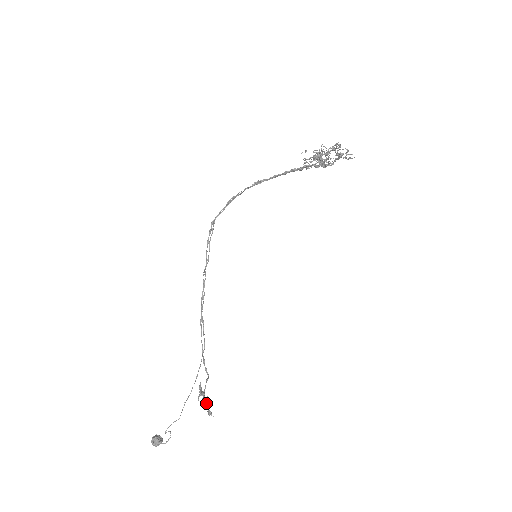
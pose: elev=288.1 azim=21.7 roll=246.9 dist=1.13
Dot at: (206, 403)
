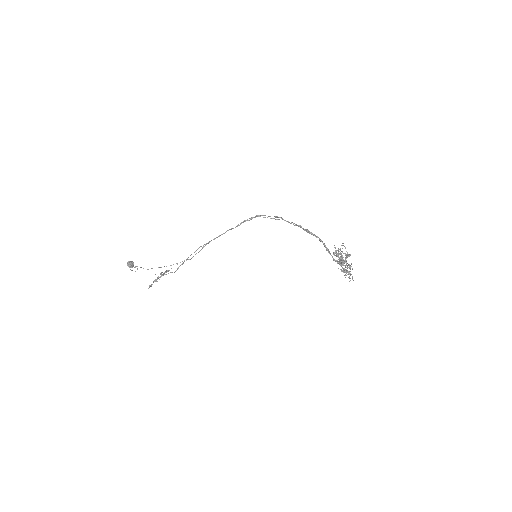
Dot at: (155, 281)
